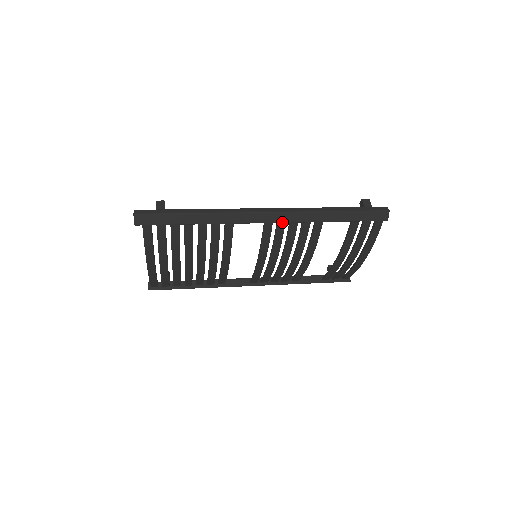
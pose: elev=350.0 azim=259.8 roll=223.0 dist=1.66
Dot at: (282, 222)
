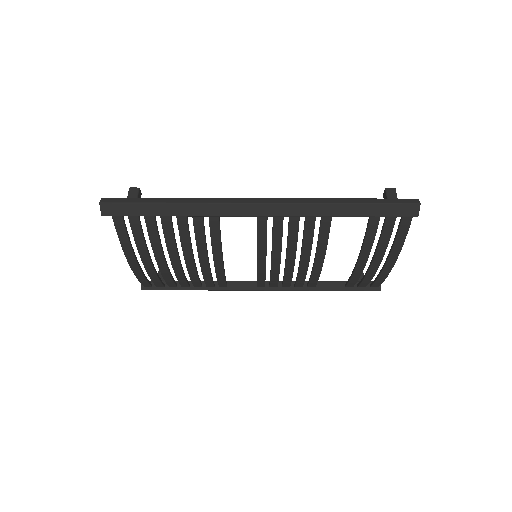
Dot at: (278, 216)
